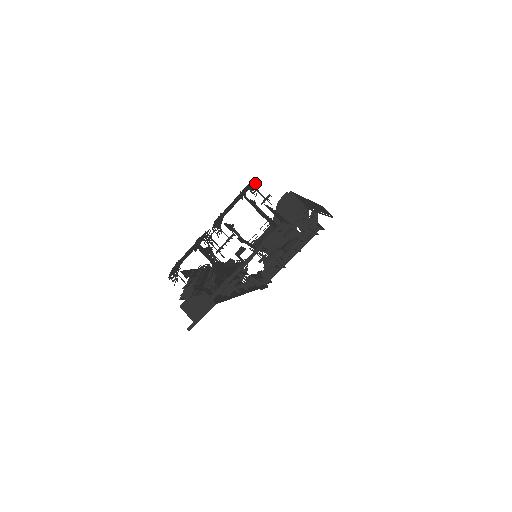
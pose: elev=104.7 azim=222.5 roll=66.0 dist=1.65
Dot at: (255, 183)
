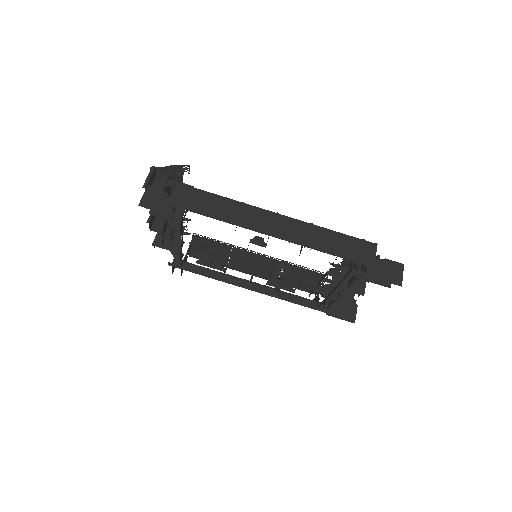
Dot at: (185, 167)
